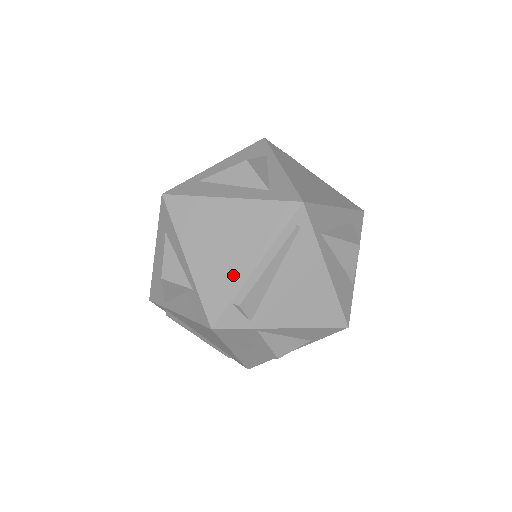
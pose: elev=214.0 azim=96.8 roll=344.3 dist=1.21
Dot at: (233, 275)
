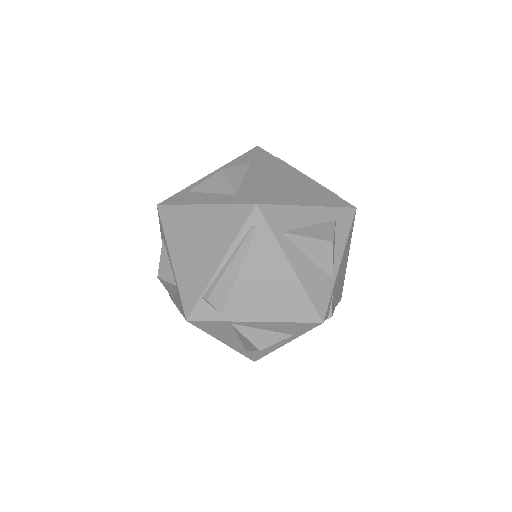
Dot at: (203, 273)
